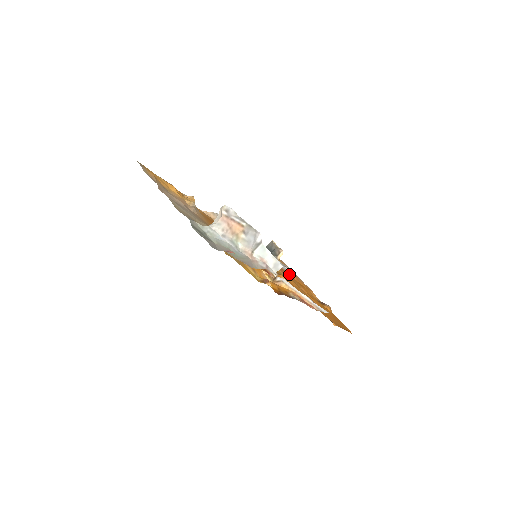
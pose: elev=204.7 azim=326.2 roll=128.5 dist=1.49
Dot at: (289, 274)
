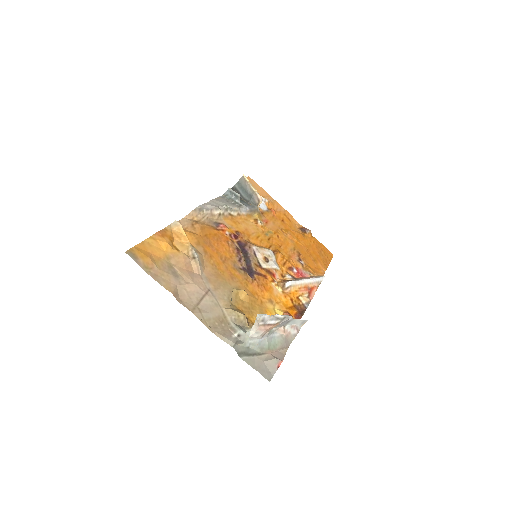
Dot at: (269, 214)
